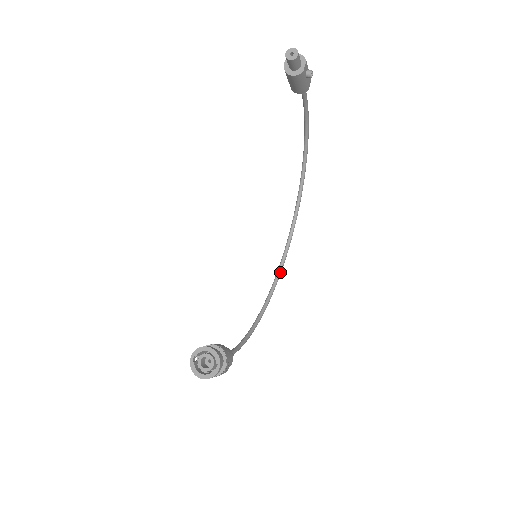
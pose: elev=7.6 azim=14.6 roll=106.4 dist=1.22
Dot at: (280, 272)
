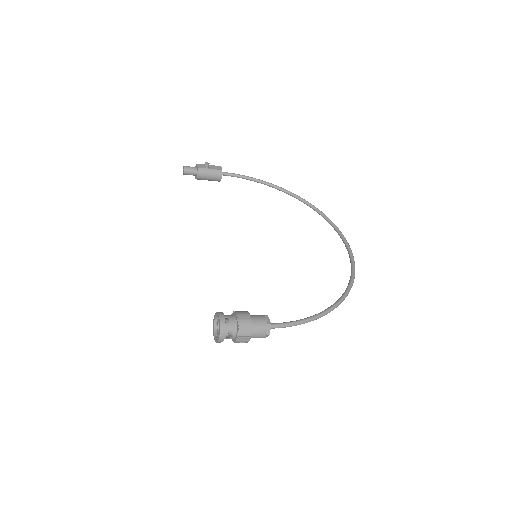
Dot at: (352, 262)
